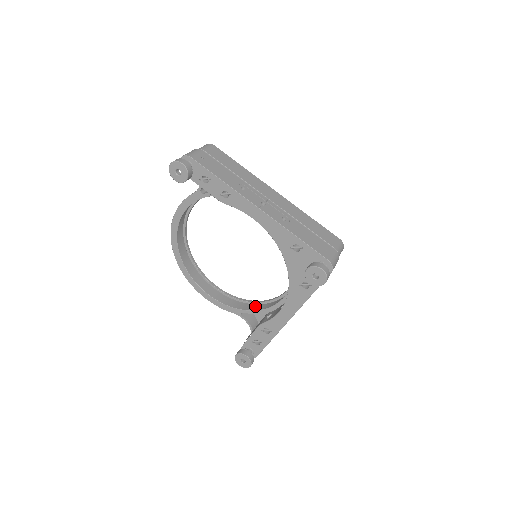
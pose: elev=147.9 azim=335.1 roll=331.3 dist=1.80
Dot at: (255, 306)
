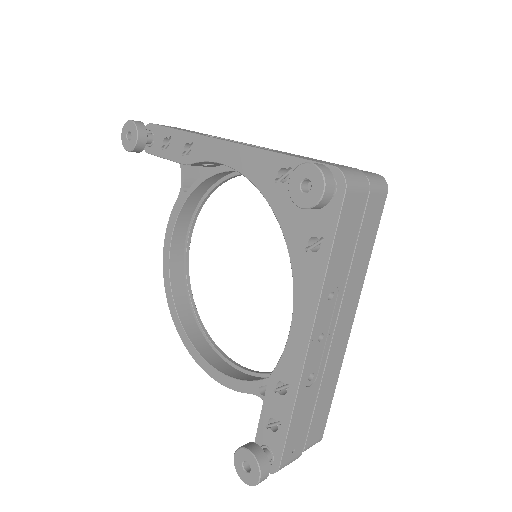
Dot at: occluded
